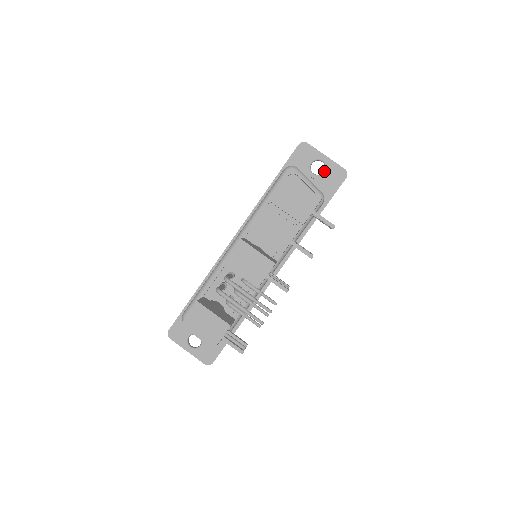
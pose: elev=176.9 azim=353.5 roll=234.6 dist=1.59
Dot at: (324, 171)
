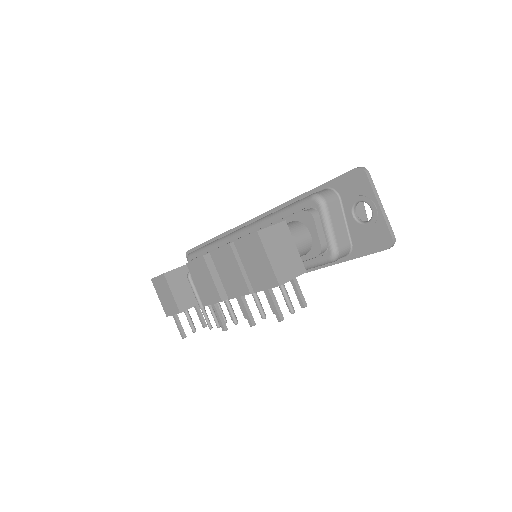
Dot at: (367, 222)
